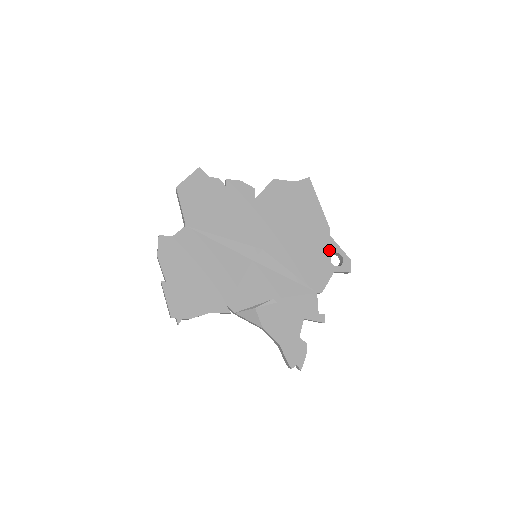
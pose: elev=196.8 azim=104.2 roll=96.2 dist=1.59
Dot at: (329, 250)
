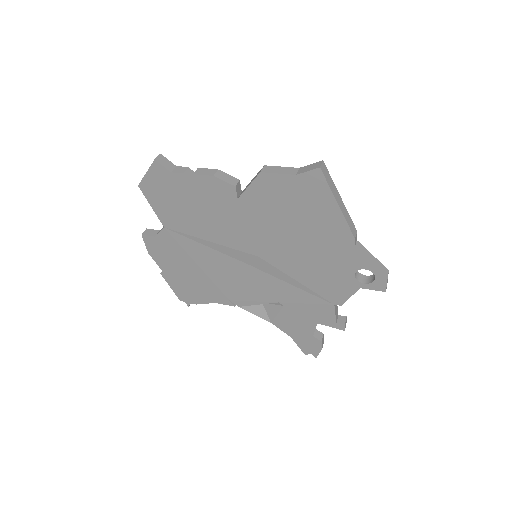
Dot at: (353, 265)
